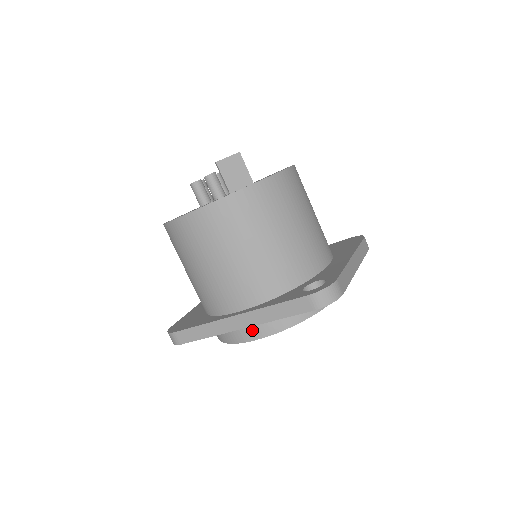
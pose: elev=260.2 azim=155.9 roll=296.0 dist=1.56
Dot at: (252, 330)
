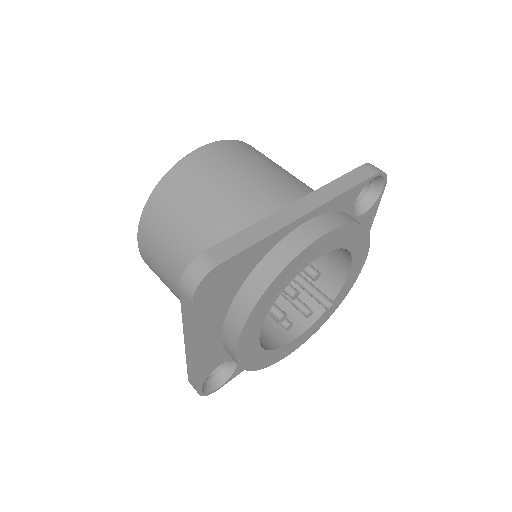
Dot at: (318, 224)
